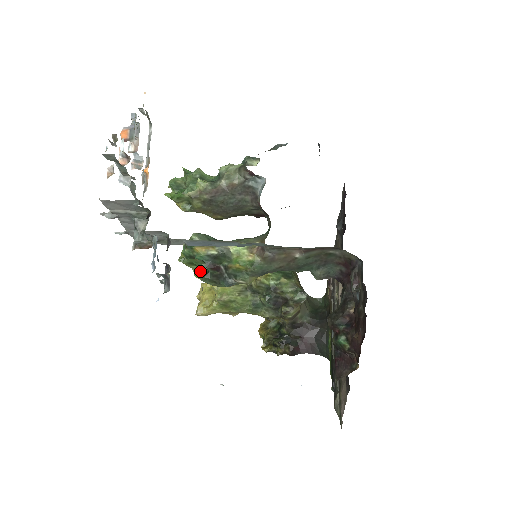
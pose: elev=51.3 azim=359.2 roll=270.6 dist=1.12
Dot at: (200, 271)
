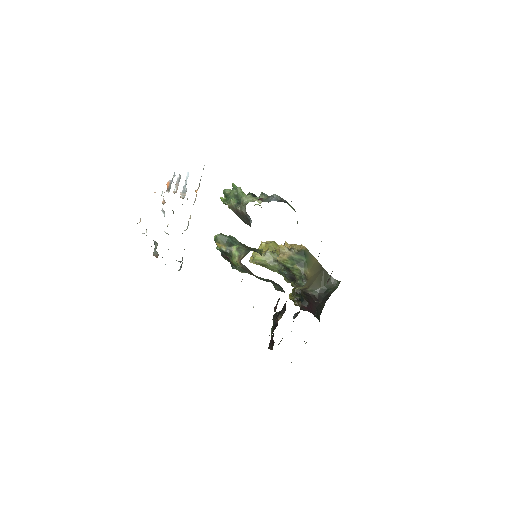
Dot at: occluded
